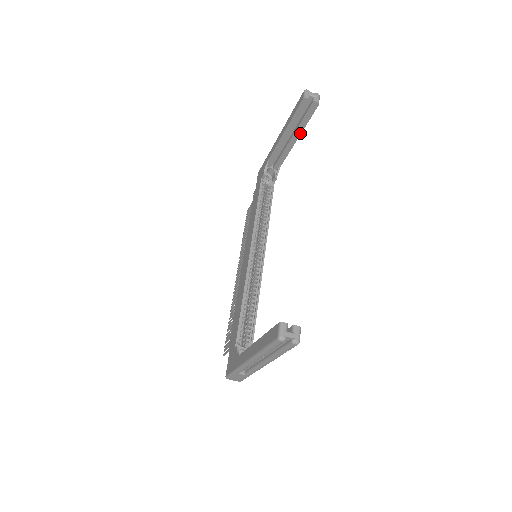
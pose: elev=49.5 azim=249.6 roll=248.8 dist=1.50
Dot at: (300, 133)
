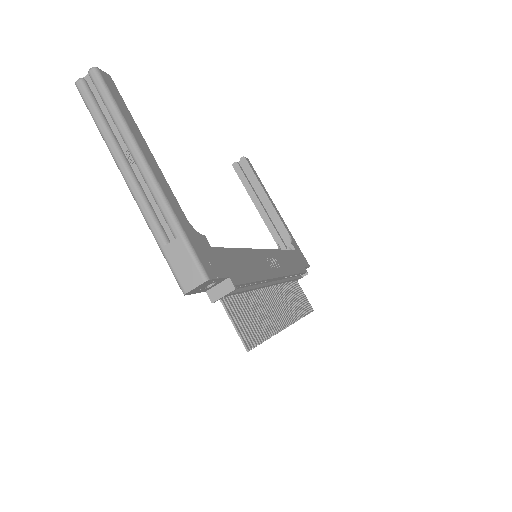
Dot at: (263, 191)
